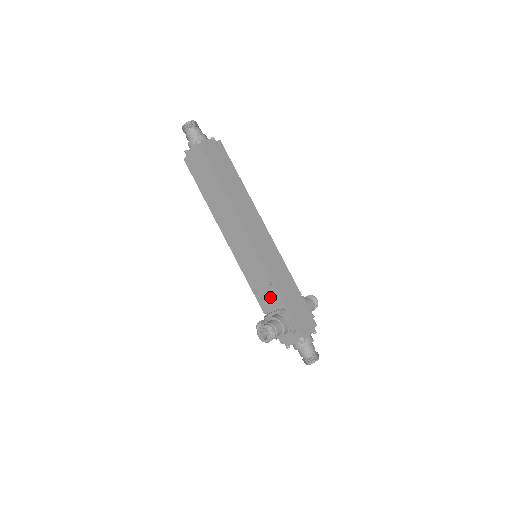
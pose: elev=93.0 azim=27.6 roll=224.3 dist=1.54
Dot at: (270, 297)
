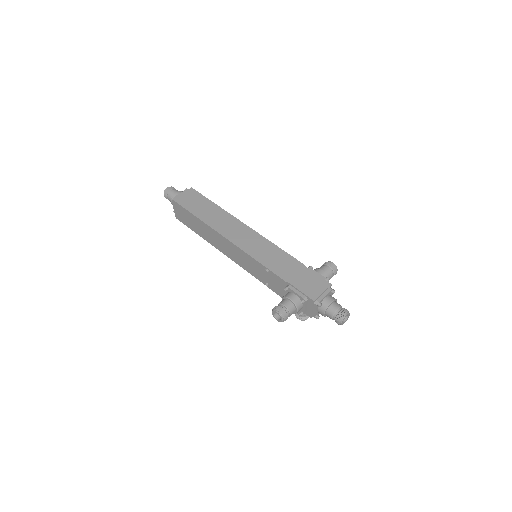
Dot at: (276, 282)
